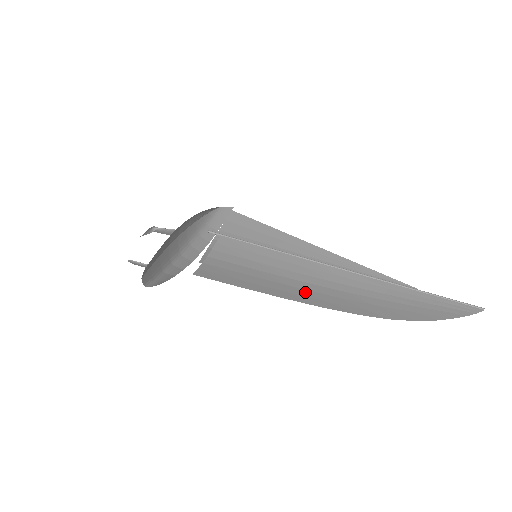
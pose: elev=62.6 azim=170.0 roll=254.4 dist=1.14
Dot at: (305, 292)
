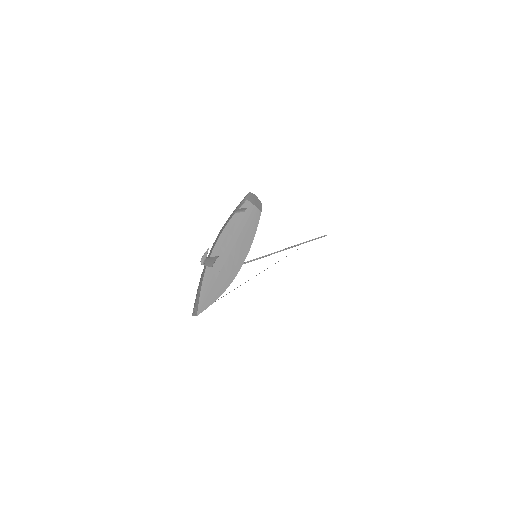
Dot at: occluded
